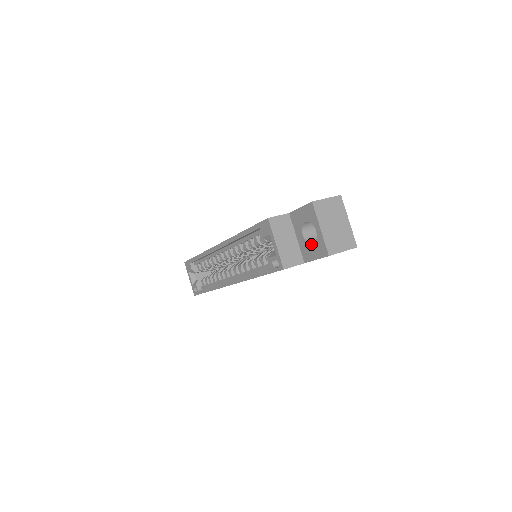
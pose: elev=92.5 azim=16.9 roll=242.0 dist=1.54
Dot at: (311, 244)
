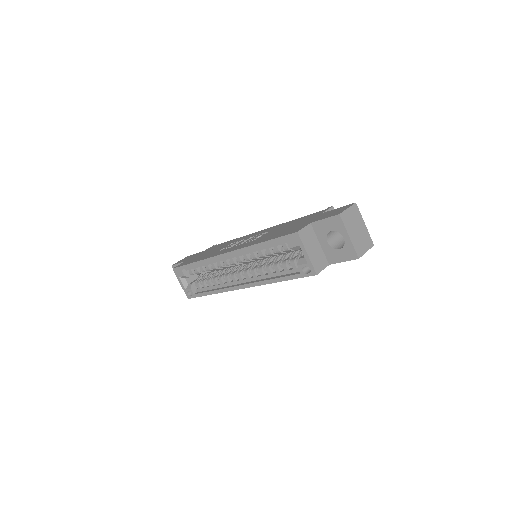
Dot at: (338, 249)
